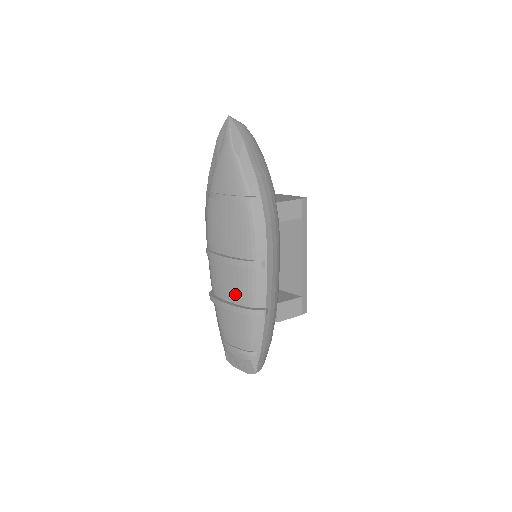
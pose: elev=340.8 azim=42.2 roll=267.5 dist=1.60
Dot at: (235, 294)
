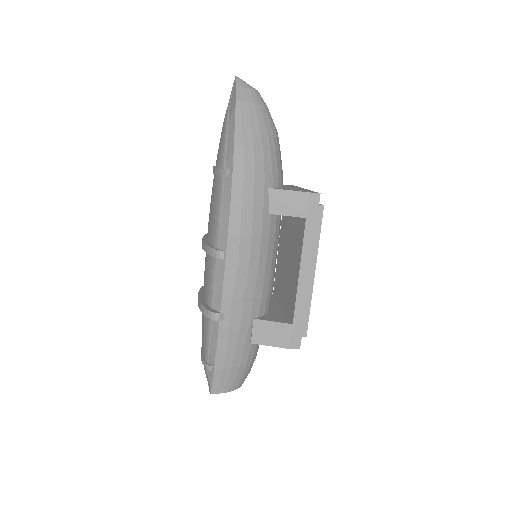
Dot at: (205, 287)
